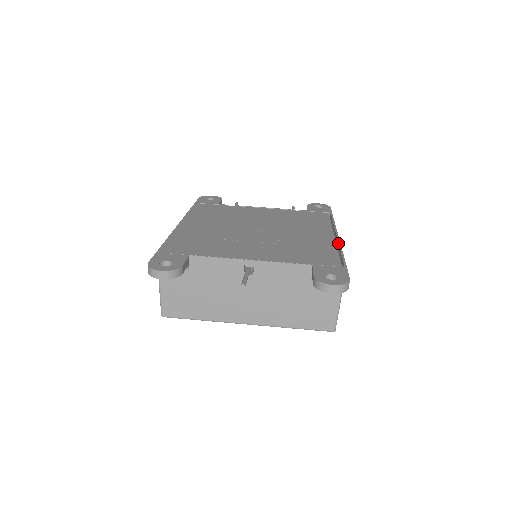
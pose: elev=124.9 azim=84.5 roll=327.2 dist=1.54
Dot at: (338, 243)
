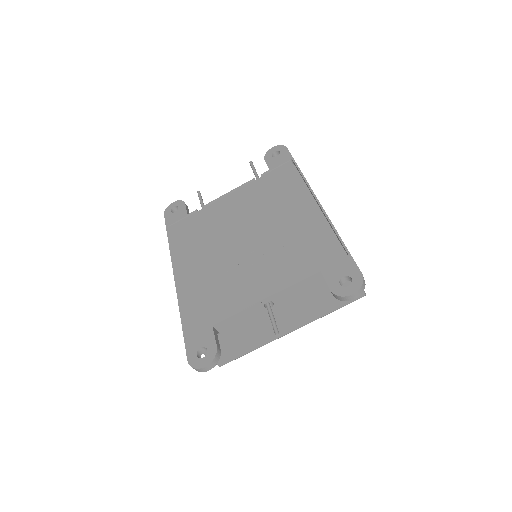
Dot at: occluded
